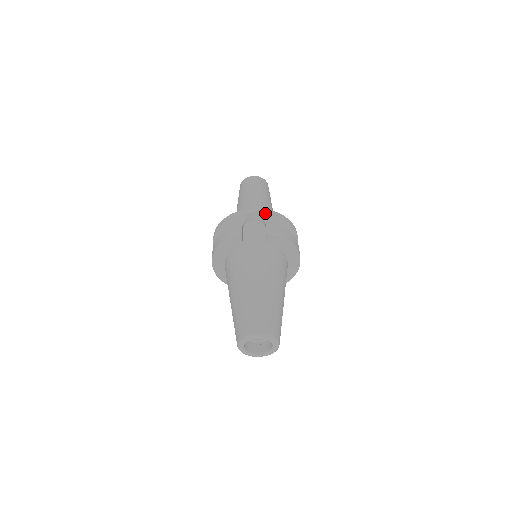
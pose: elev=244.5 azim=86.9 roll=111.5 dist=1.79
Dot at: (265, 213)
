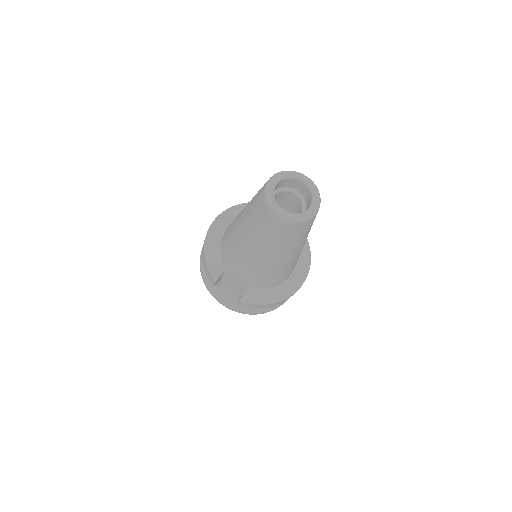
Dot at: occluded
